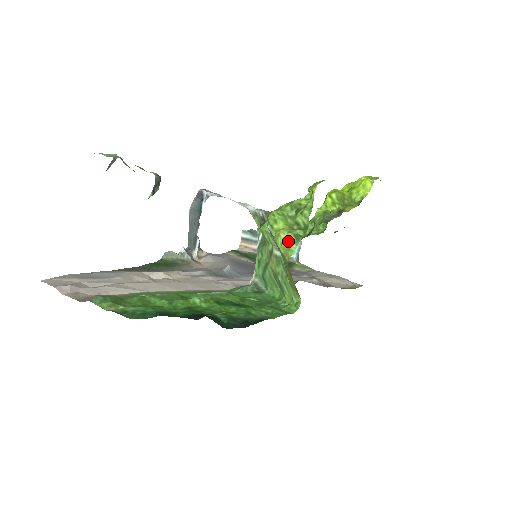
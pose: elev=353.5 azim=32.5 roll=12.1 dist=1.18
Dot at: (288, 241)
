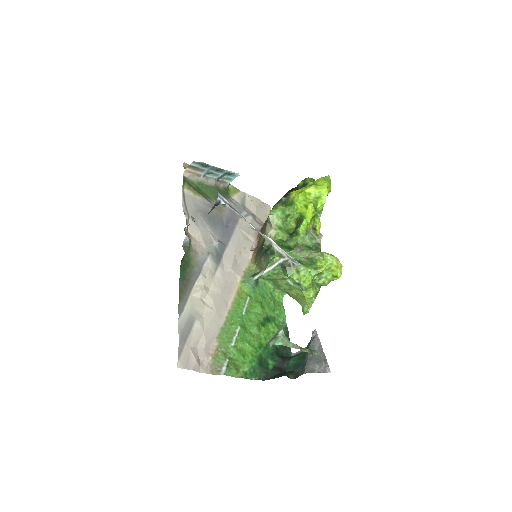
Dot at: (313, 298)
